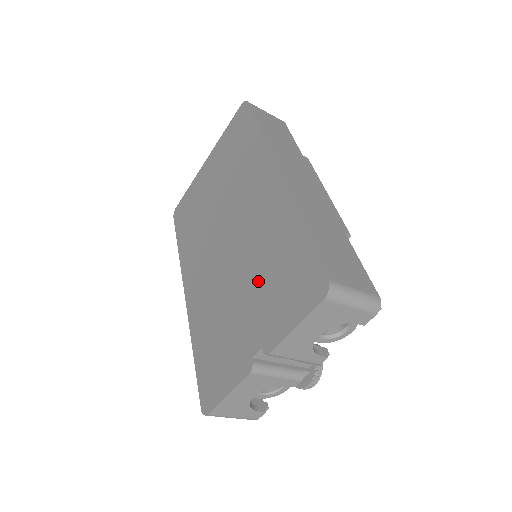
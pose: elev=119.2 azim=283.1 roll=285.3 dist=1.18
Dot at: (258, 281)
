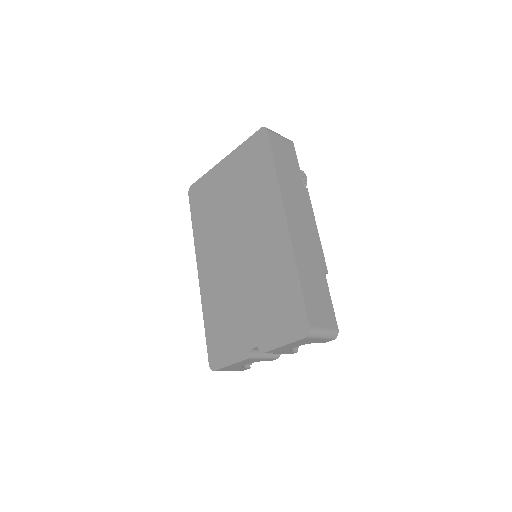
Dot at: (260, 298)
